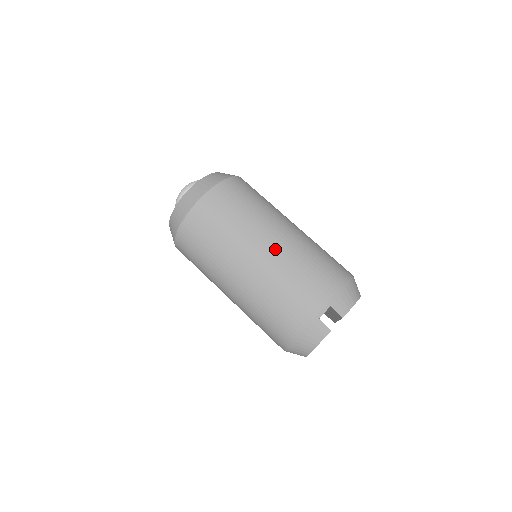
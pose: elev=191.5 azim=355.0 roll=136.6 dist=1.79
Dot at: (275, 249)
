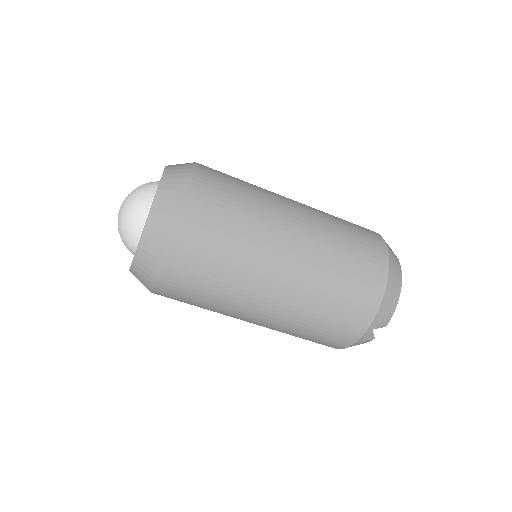
Dot at: (286, 299)
